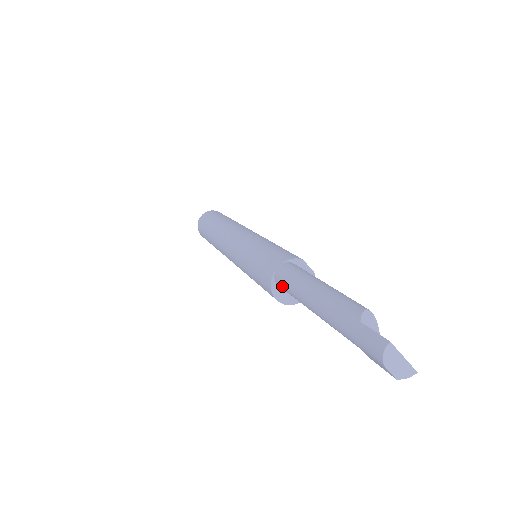
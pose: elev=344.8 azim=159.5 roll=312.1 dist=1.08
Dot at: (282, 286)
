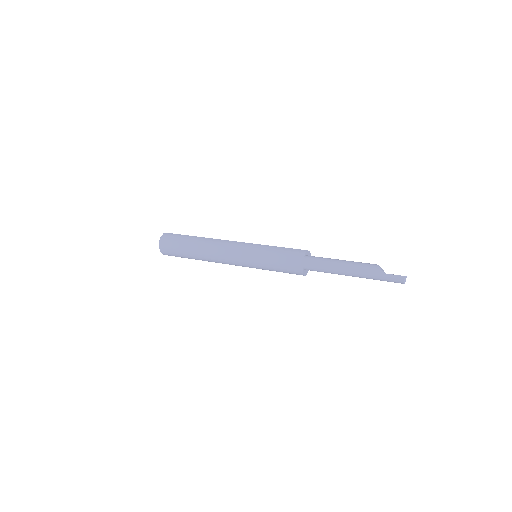
Dot at: (313, 270)
